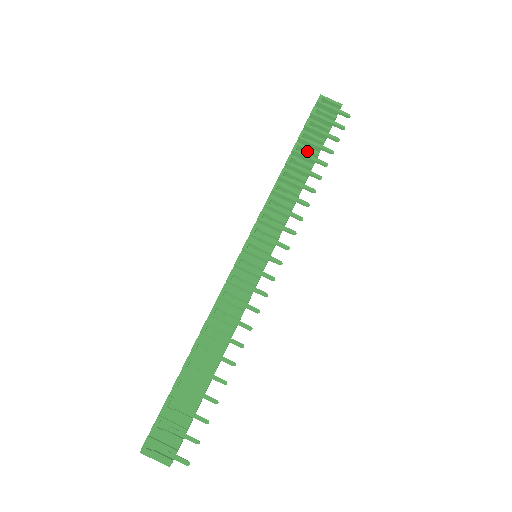
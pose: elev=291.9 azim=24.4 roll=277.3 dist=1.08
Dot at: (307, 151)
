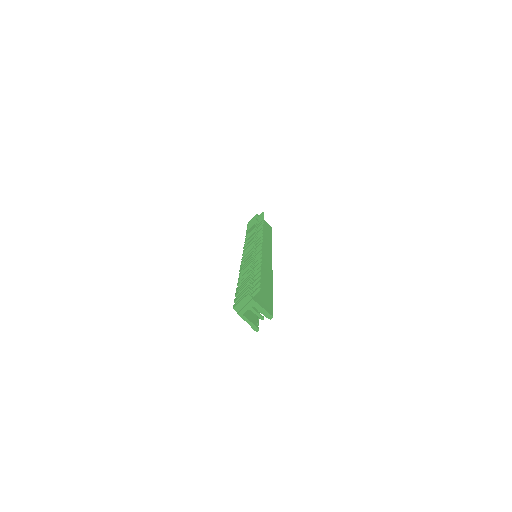
Dot at: occluded
